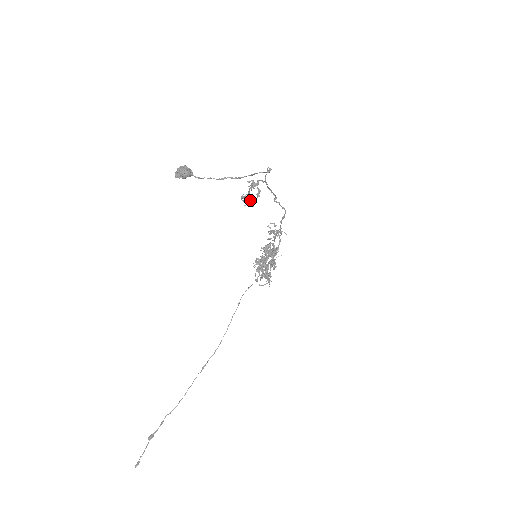
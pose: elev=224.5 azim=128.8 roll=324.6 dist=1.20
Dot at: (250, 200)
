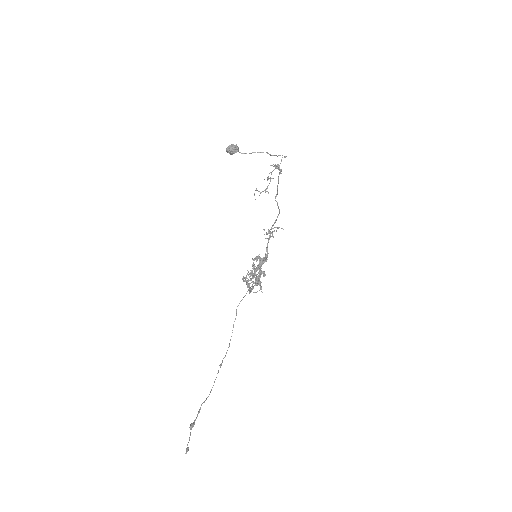
Dot at: (273, 178)
